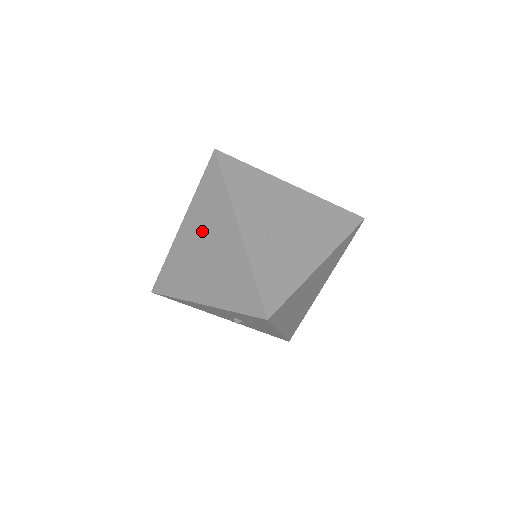
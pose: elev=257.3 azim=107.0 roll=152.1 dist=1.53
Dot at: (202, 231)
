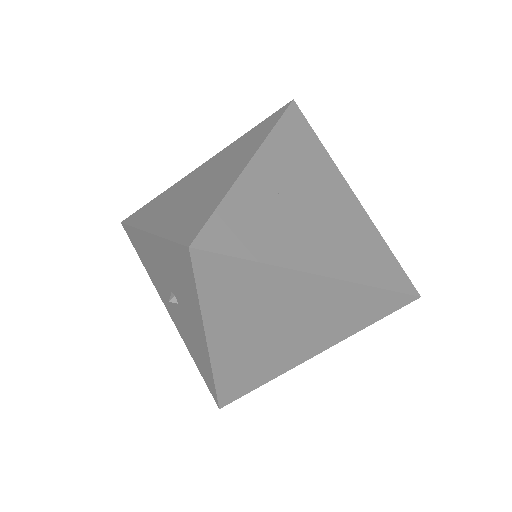
Dot at: (215, 165)
